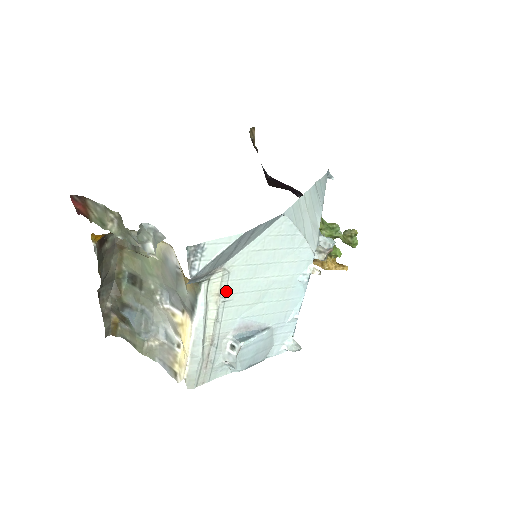
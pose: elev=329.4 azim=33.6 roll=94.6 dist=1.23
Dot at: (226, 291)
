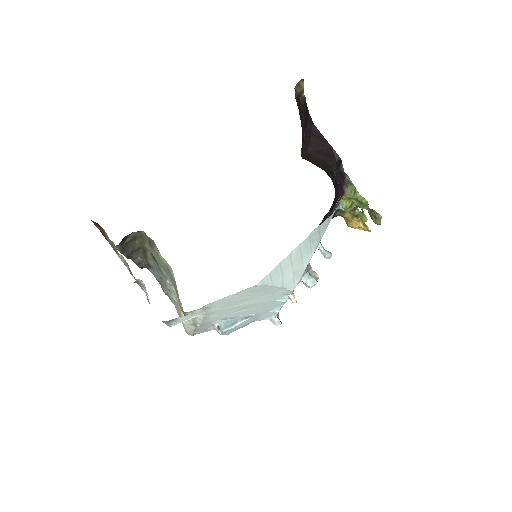
Dot at: occluded
